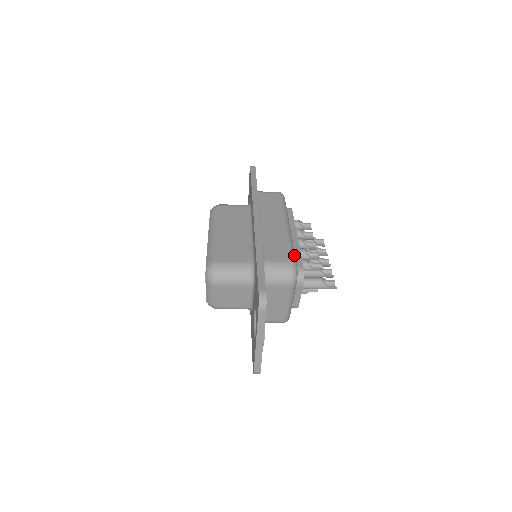
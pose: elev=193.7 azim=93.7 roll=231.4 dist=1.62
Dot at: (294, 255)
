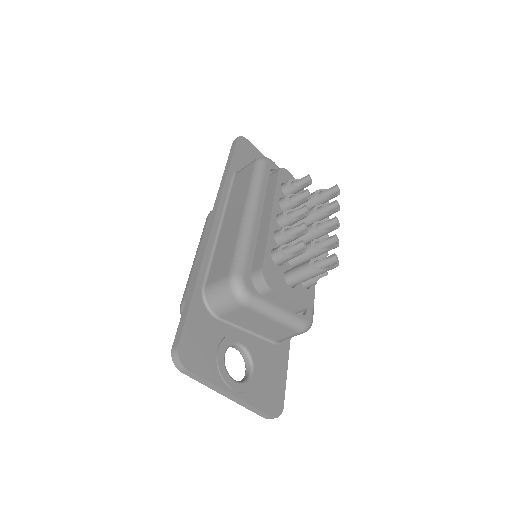
Dot at: (240, 260)
